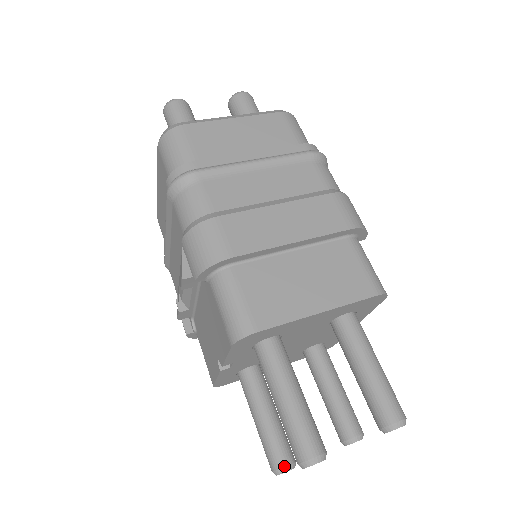
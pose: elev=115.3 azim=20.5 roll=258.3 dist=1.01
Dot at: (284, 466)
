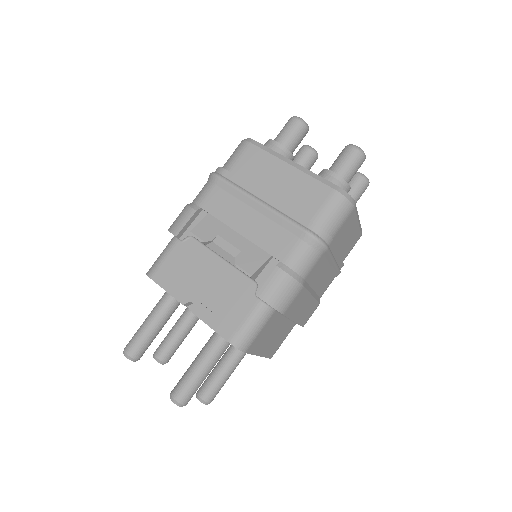
Dot at: (137, 359)
